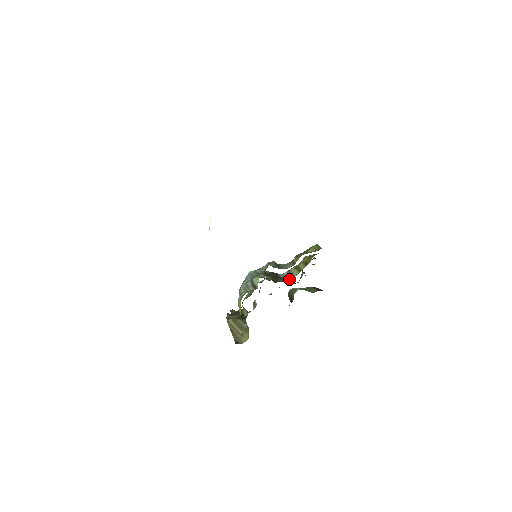
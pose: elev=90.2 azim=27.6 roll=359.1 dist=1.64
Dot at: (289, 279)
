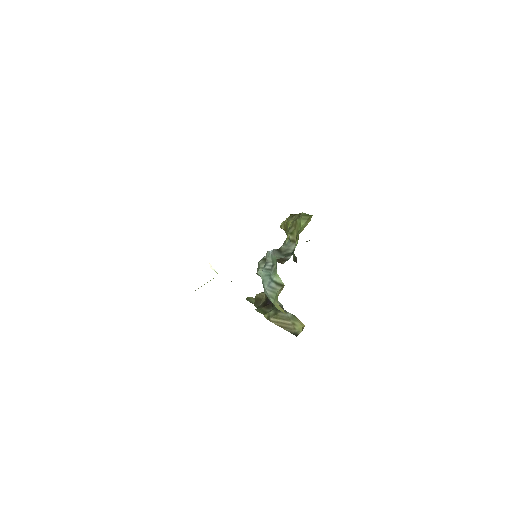
Dot at: occluded
